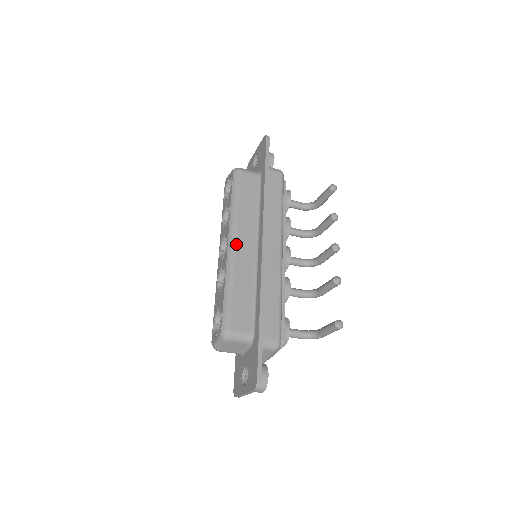
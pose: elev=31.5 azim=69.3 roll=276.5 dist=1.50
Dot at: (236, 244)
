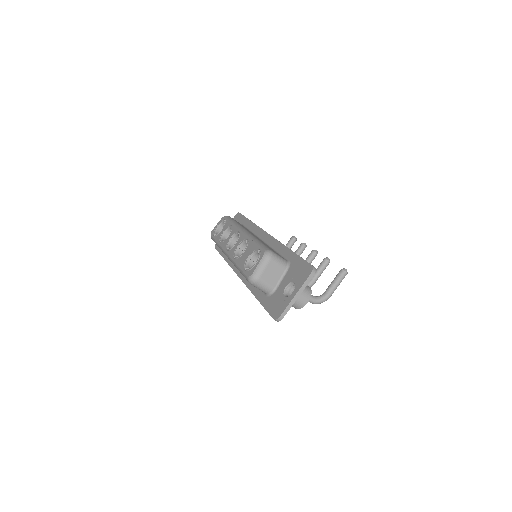
Dot at: (248, 231)
